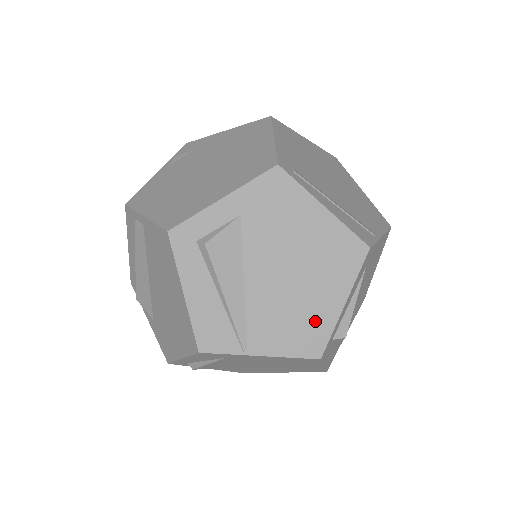
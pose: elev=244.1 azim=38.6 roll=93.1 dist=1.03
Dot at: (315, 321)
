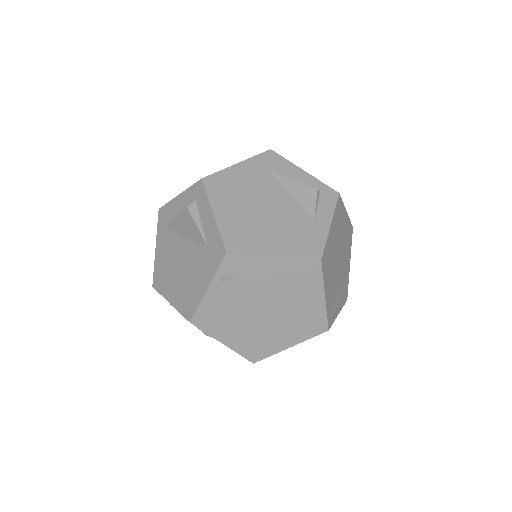
Dot at: occluded
